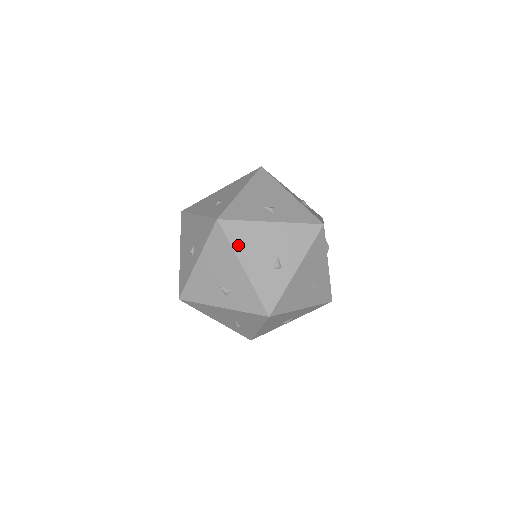
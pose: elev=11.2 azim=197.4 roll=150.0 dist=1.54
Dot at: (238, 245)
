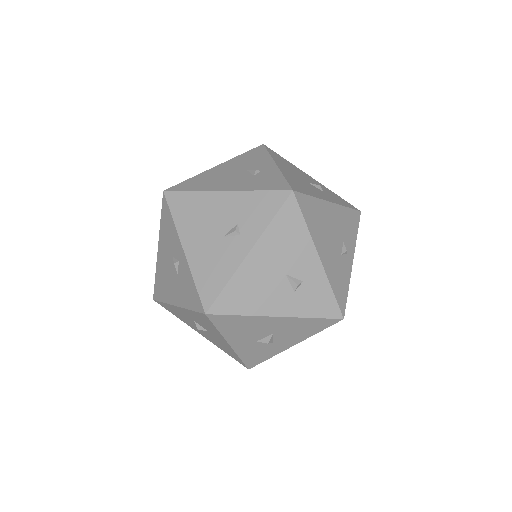
Dot at: (201, 187)
